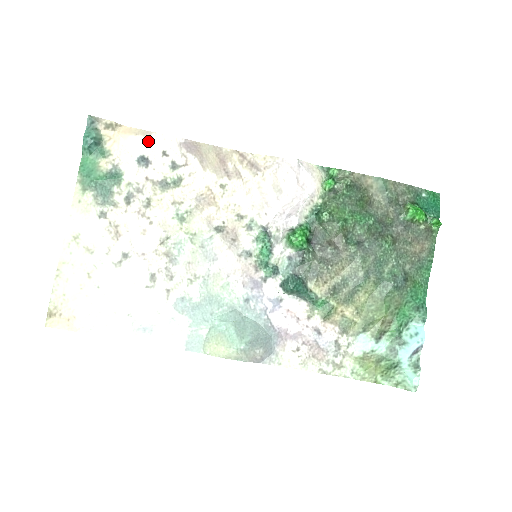
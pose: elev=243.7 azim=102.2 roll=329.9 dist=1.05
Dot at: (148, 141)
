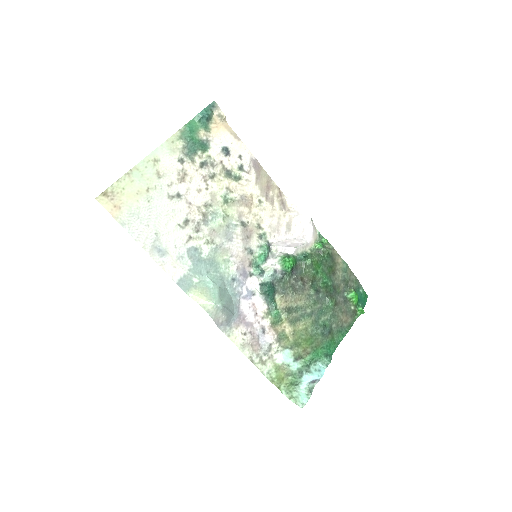
Dot at: (235, 142)
